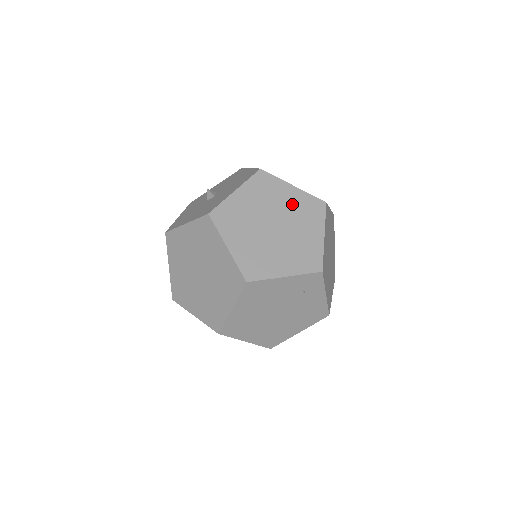
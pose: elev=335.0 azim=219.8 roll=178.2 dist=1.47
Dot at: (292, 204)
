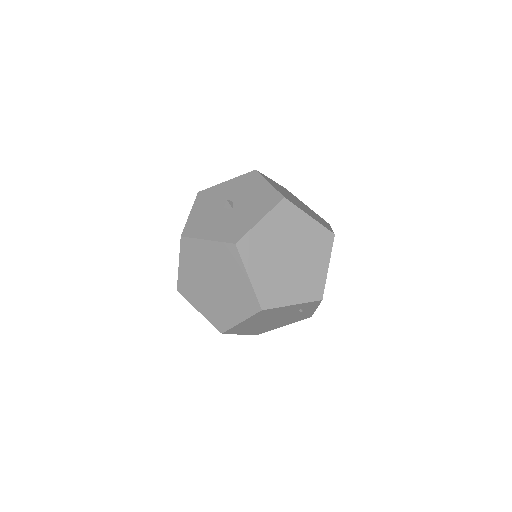
Dot at: (307, 235)
